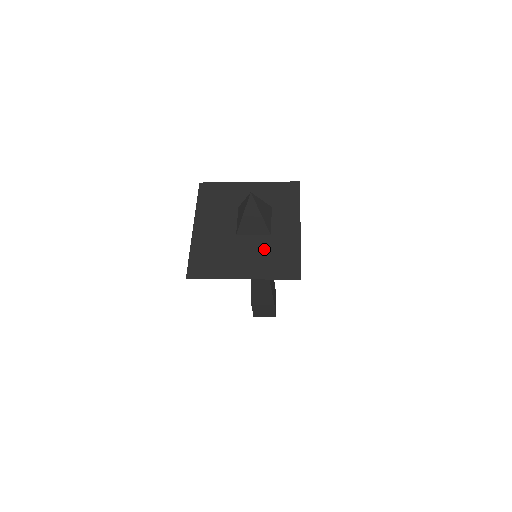
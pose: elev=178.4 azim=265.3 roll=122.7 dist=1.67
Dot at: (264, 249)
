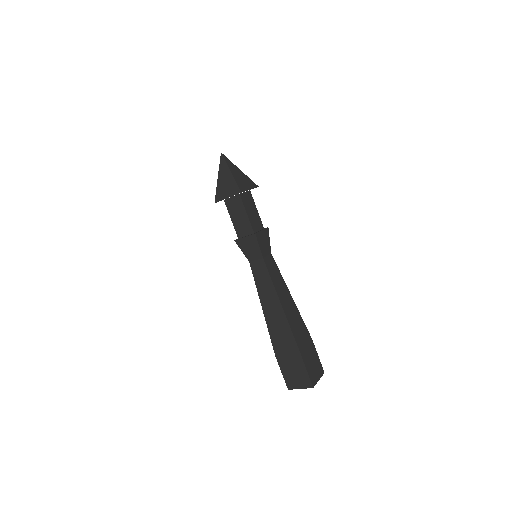
Dot at: occluded
